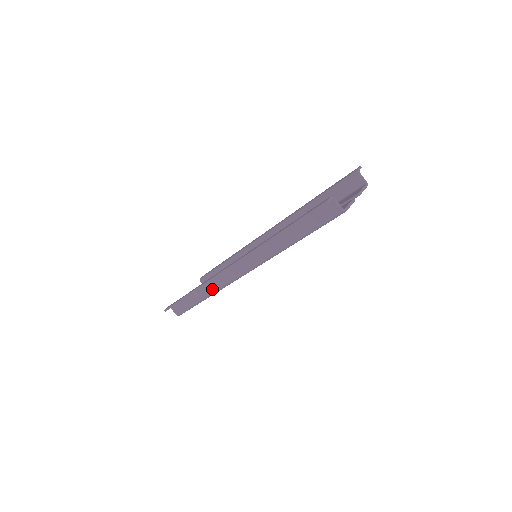
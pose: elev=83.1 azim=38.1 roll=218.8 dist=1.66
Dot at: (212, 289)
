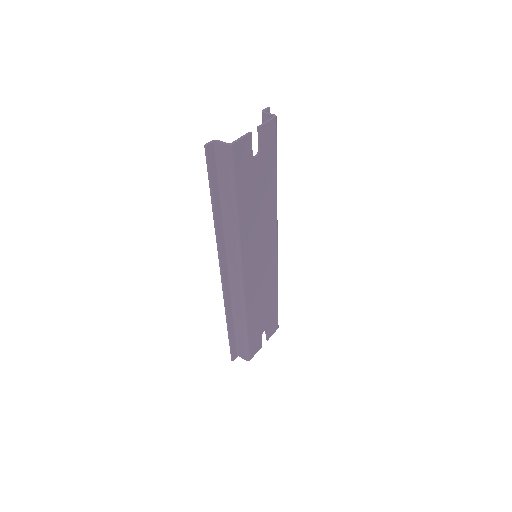
Dot at: (239, 311)
